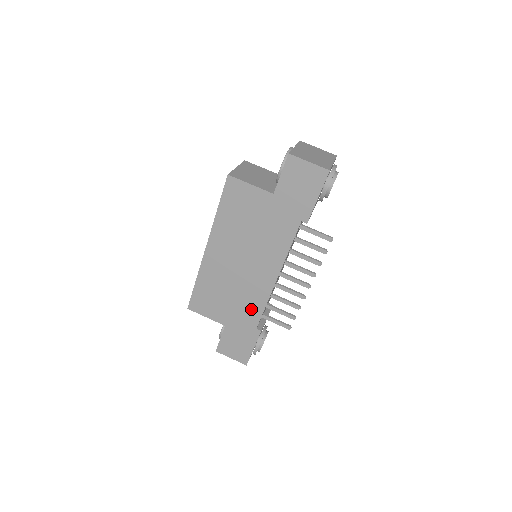
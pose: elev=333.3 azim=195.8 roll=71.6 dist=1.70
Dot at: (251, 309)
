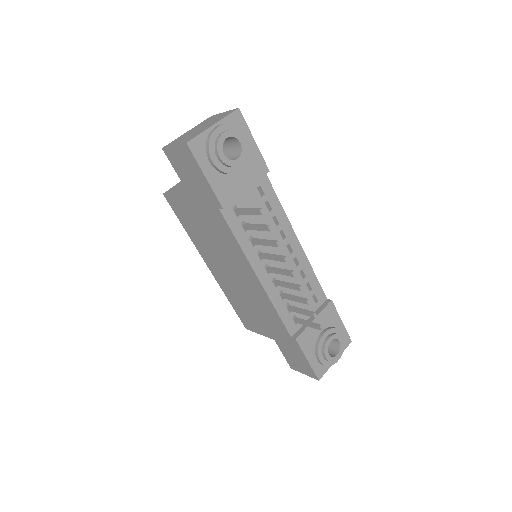
Dot at: (272, 317)
